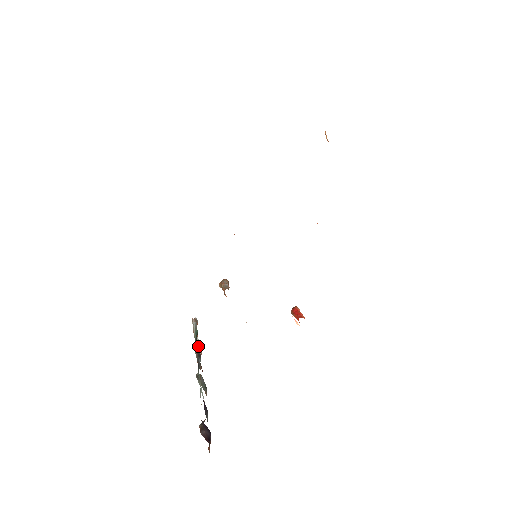
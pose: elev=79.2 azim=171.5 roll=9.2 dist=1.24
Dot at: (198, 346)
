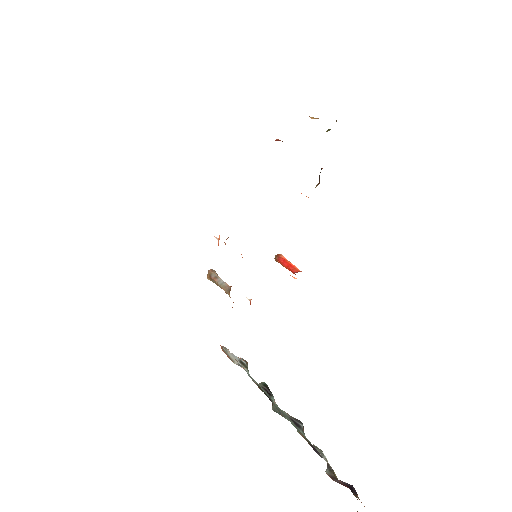
Dot at: (235, 362)
